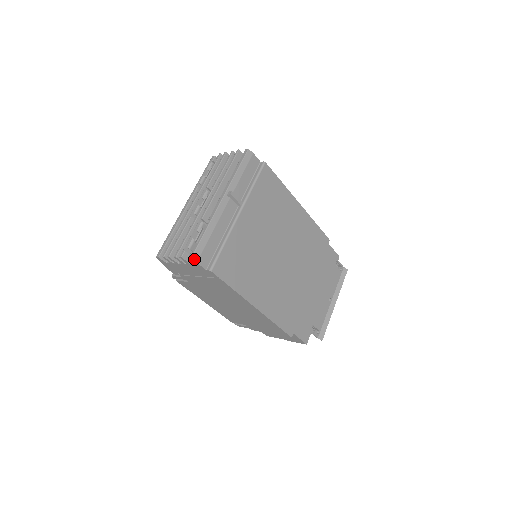
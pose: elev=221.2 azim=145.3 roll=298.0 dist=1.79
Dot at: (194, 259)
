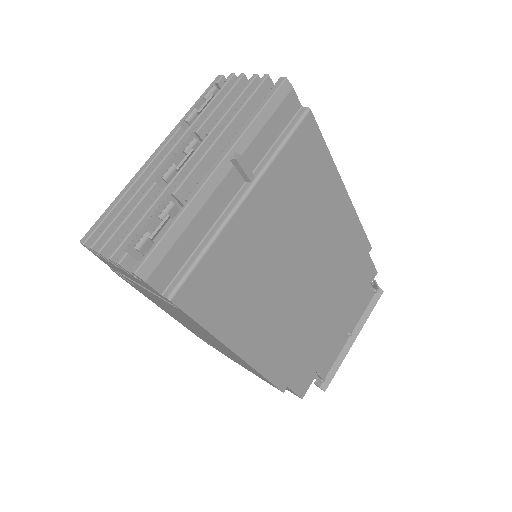
Dot at: (141, 275)
